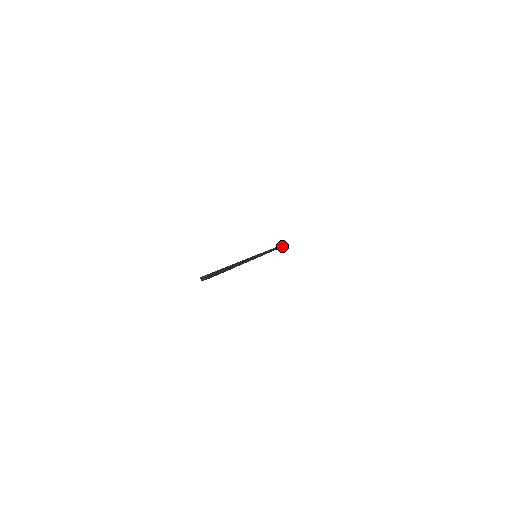
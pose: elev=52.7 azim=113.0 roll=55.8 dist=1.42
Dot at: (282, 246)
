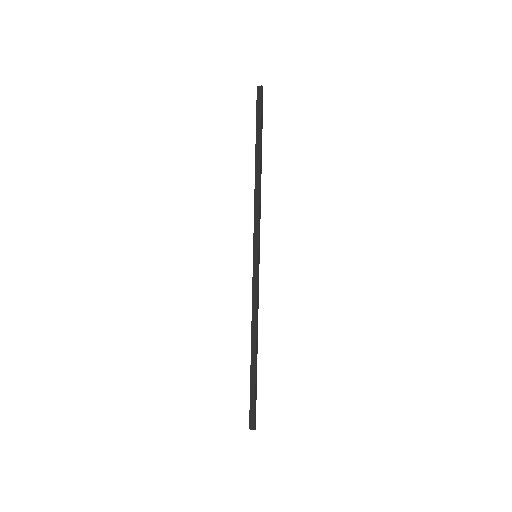
Dot at: (262, 98)
